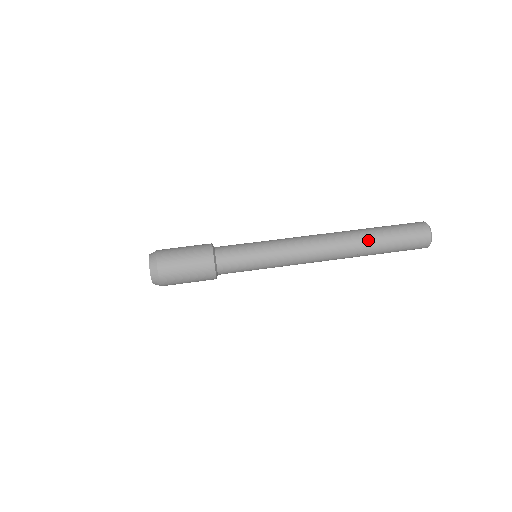
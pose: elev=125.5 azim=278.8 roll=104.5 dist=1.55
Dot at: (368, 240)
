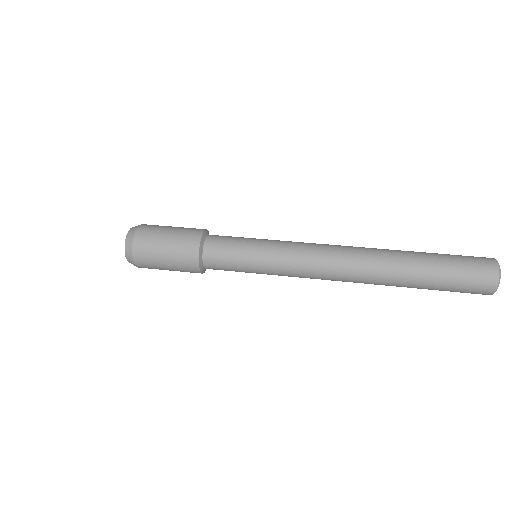
Dot at: (404, 275)
